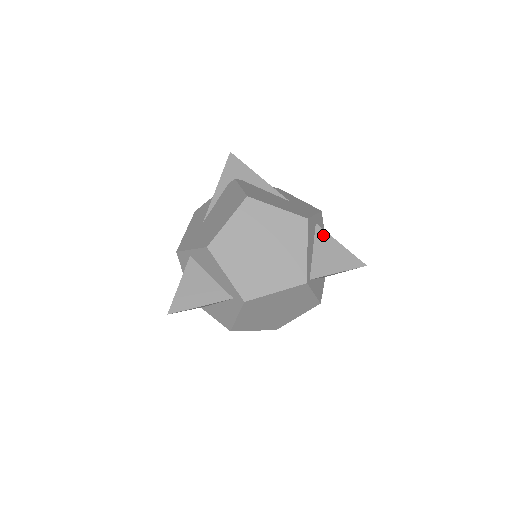
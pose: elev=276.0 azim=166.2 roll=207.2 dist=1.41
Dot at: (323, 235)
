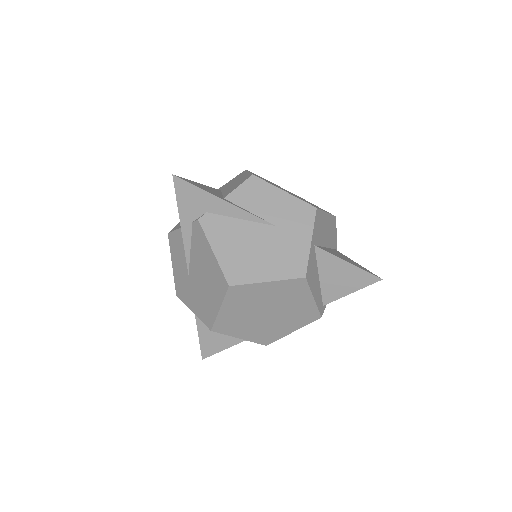
Dot at: (326, 258)
